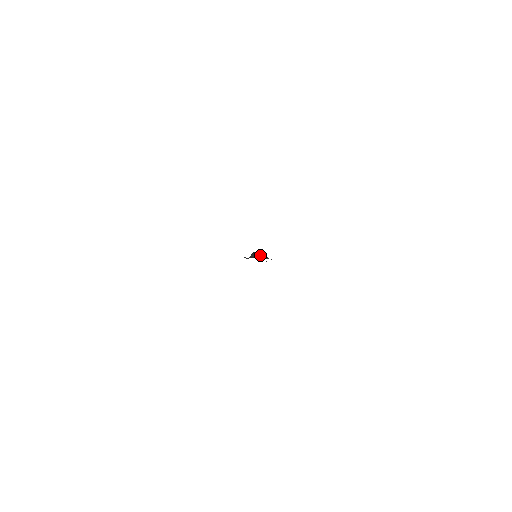
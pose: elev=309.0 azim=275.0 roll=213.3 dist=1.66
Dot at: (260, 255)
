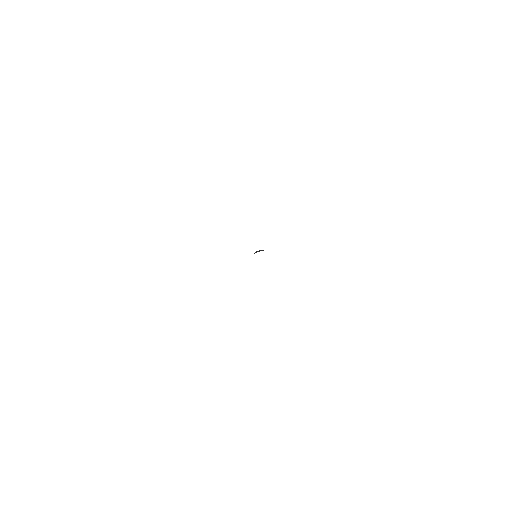
Dot at: (256, 252)
